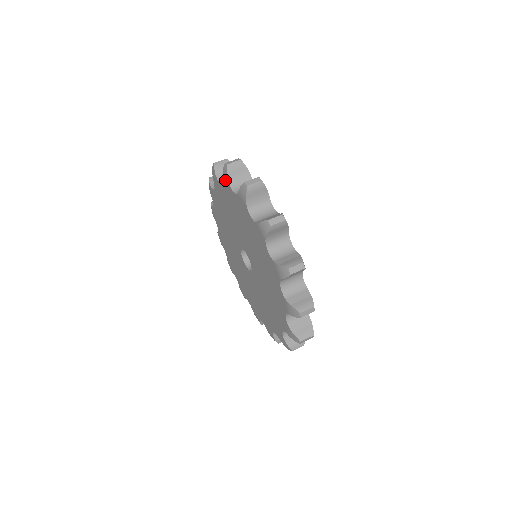
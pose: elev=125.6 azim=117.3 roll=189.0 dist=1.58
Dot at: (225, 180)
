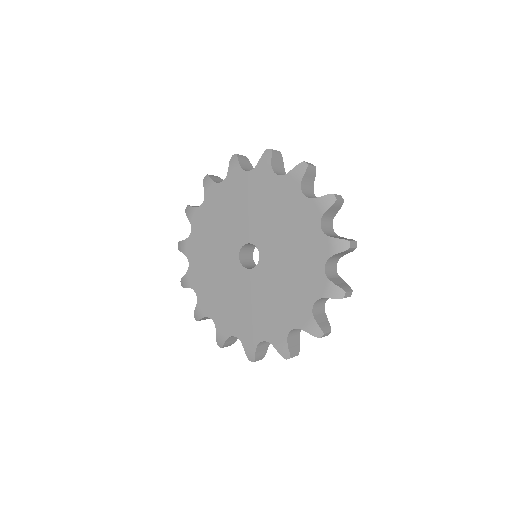
Dot at: (191, 214)
